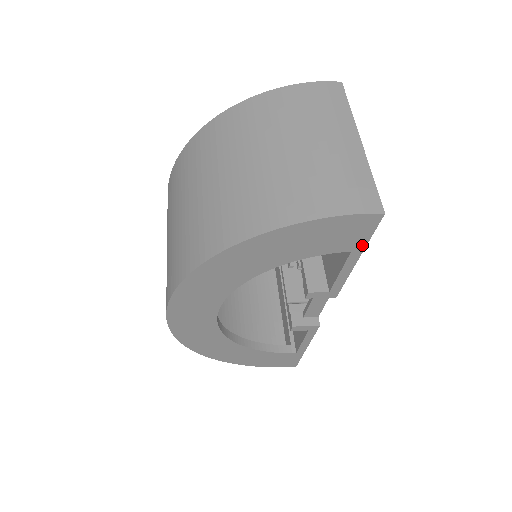
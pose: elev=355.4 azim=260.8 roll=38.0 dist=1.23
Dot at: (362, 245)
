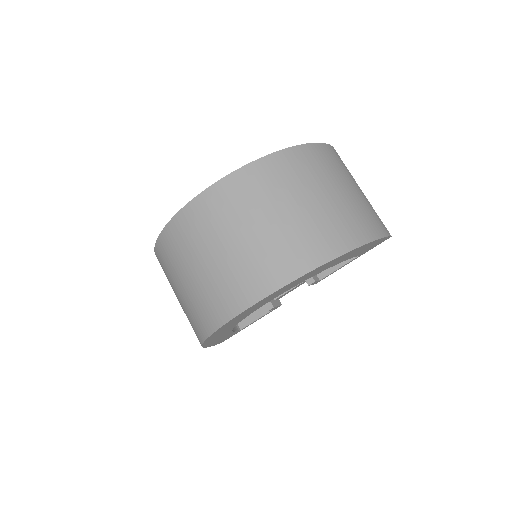
Dot at: occluded
